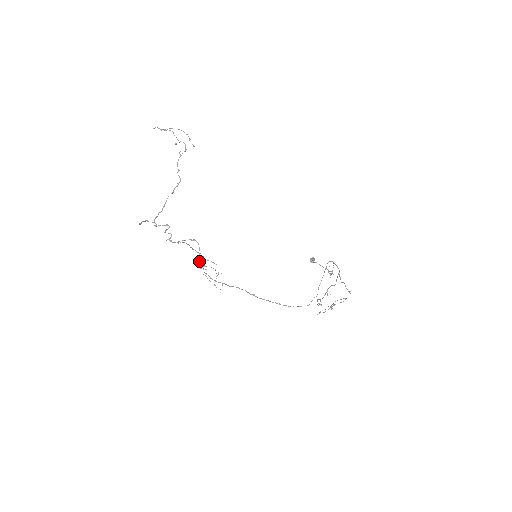
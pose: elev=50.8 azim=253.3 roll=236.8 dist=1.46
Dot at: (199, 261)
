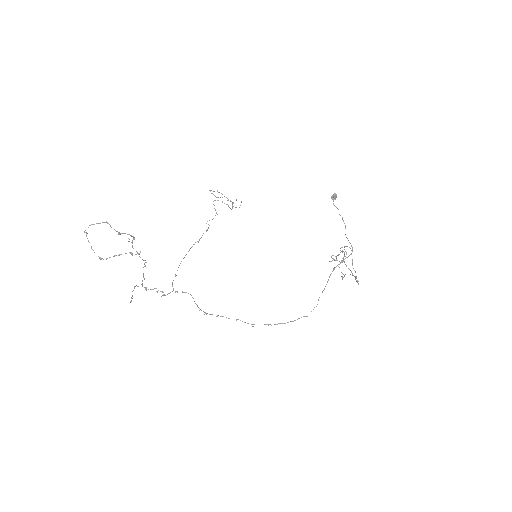
Dot at: (209, 190)
